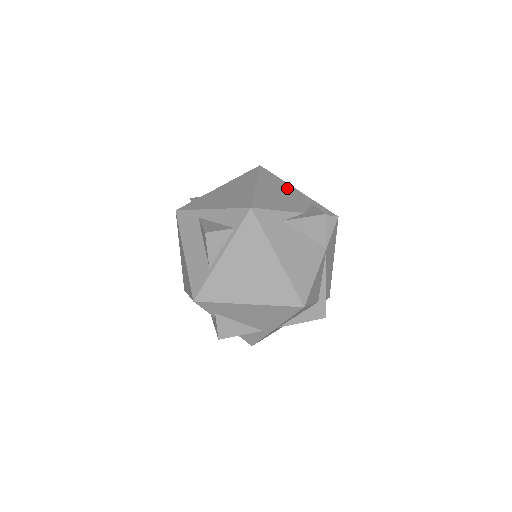
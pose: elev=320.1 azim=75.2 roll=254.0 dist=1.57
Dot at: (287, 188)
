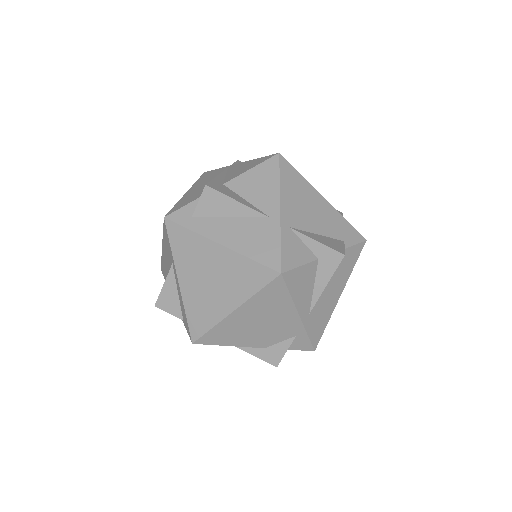
Dot at: (283, 315)
